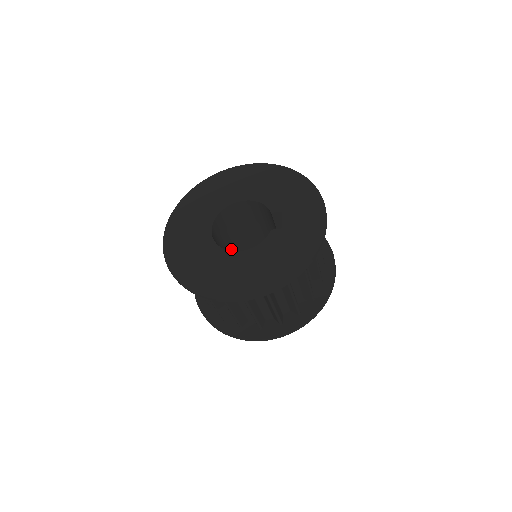
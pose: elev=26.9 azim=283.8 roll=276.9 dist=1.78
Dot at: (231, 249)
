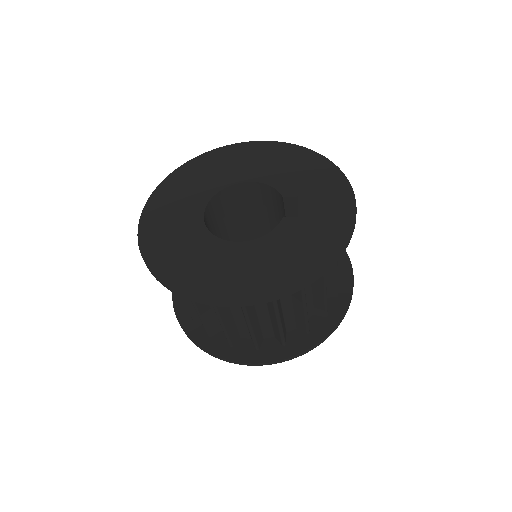
Dot at: occluded
